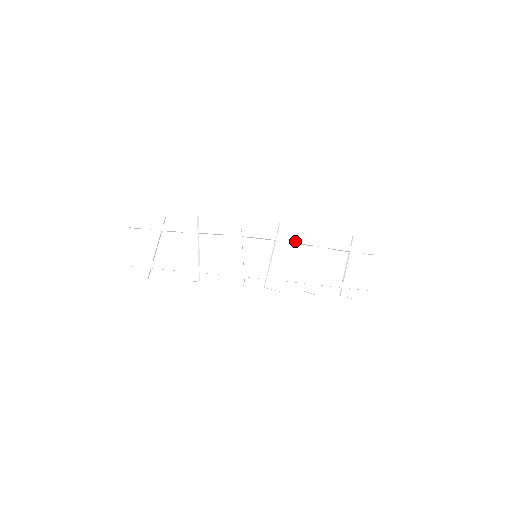
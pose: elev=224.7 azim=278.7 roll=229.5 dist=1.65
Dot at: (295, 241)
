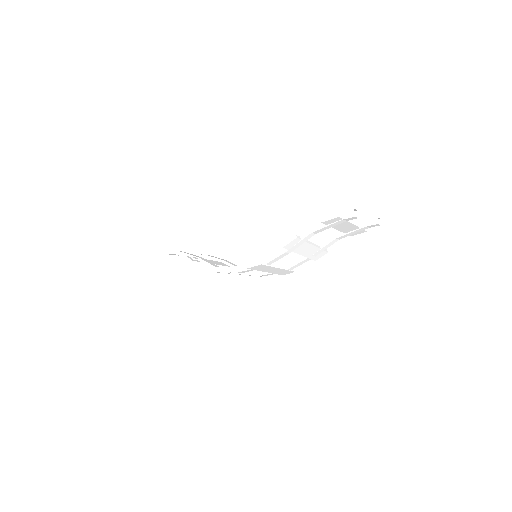
Dot at: occluded
